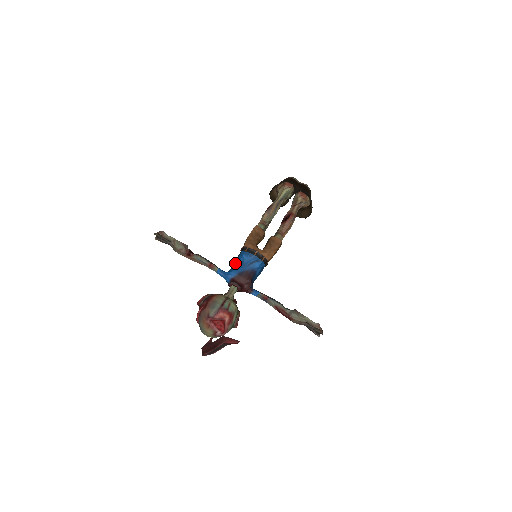
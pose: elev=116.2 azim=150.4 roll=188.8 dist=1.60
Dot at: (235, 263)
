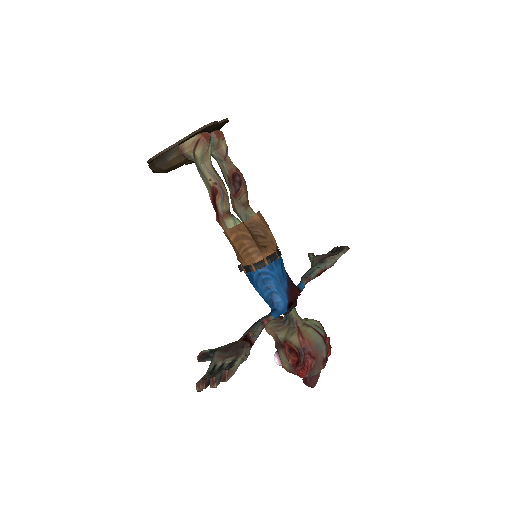
Dot at: (269, 289)
